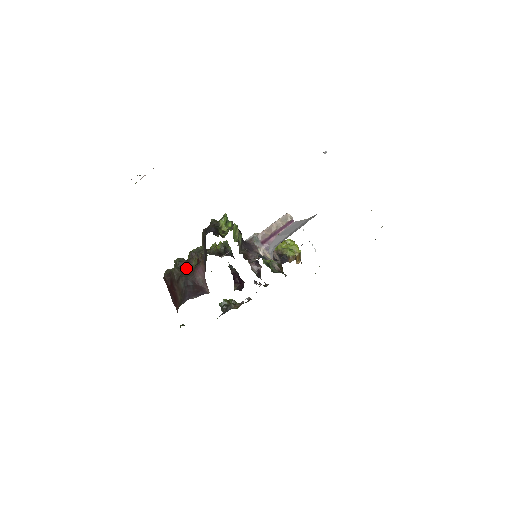
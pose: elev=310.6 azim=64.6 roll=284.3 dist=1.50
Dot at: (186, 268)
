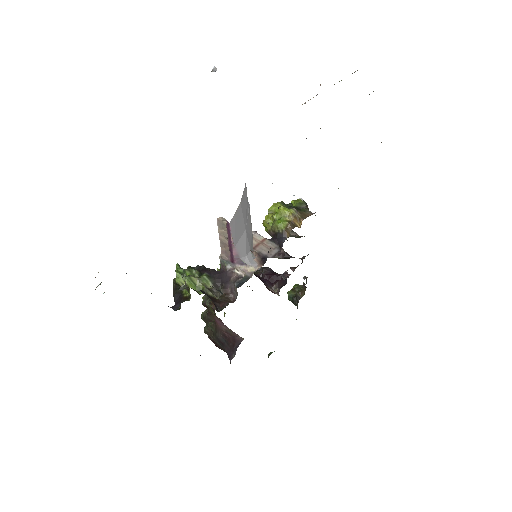
Dot at: (210, 325)
